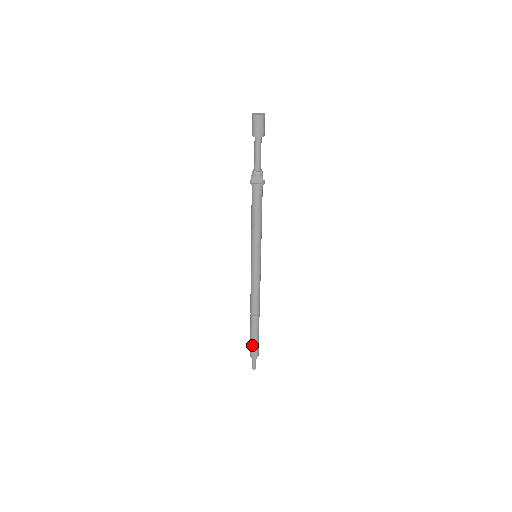
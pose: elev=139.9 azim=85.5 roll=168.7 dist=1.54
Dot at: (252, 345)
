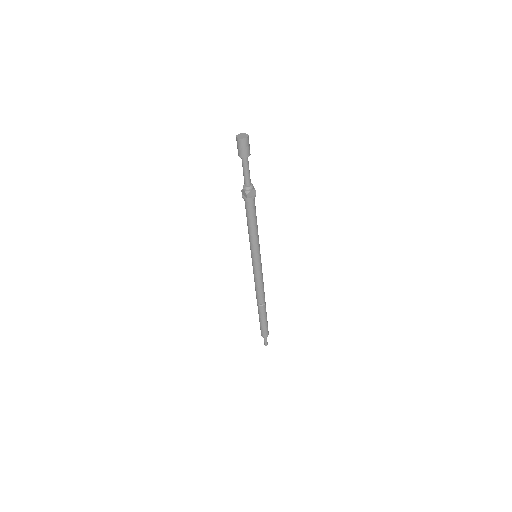
Dot at: (264, 328)
